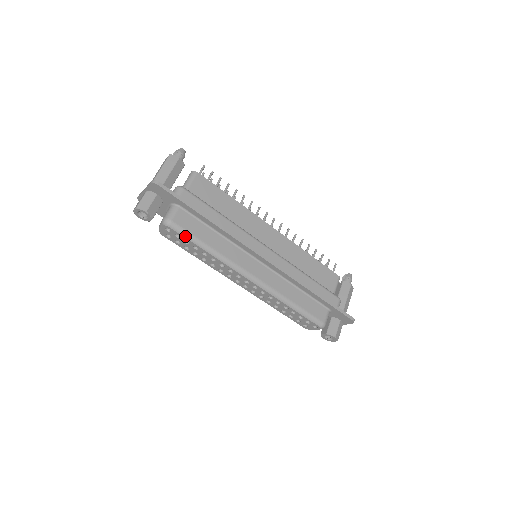
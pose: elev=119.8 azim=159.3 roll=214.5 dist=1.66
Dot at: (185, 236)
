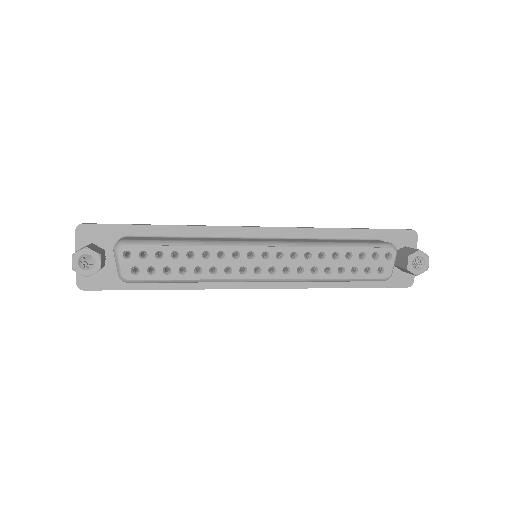
Dot at: (151, 244)
